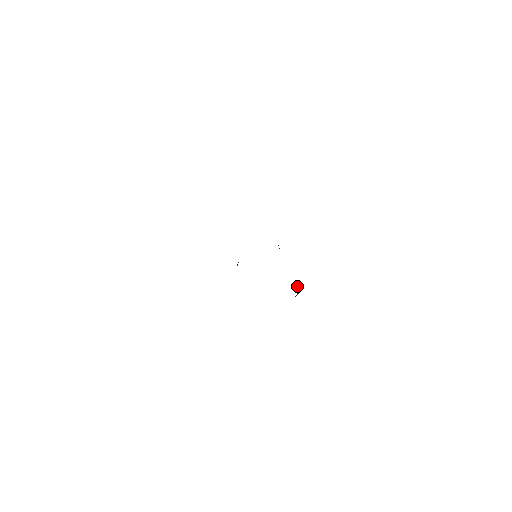
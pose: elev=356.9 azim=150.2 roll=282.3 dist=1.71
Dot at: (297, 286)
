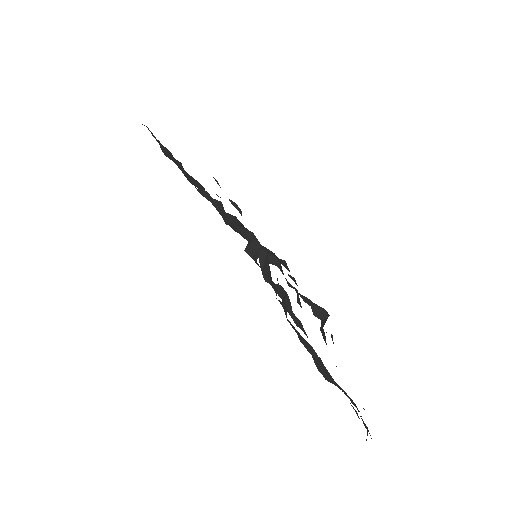
Dot at: (318, 311)
